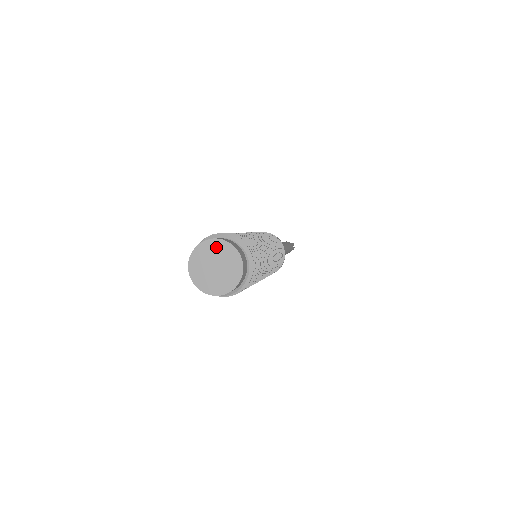
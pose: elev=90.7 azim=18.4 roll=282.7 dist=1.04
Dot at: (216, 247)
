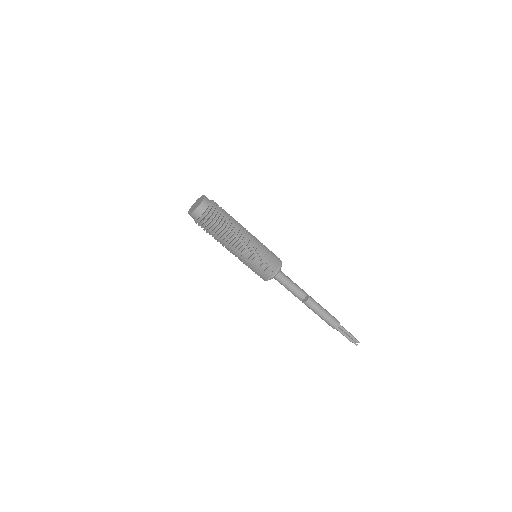
Dot at: (202, 198)
